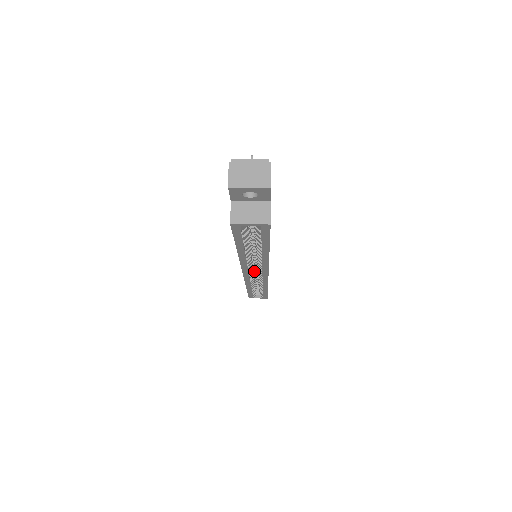
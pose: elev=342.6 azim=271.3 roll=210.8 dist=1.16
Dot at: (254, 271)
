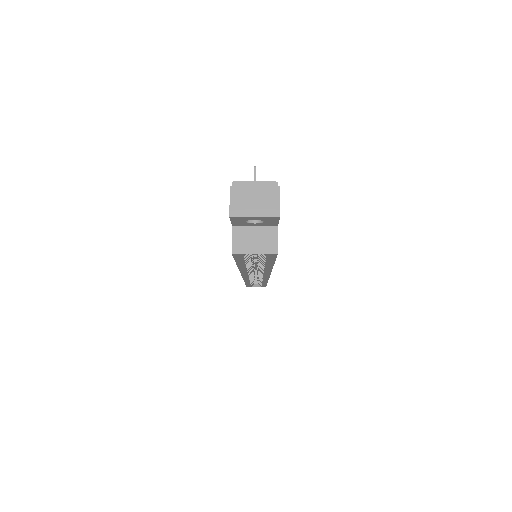
Dot at: (254, 270)
